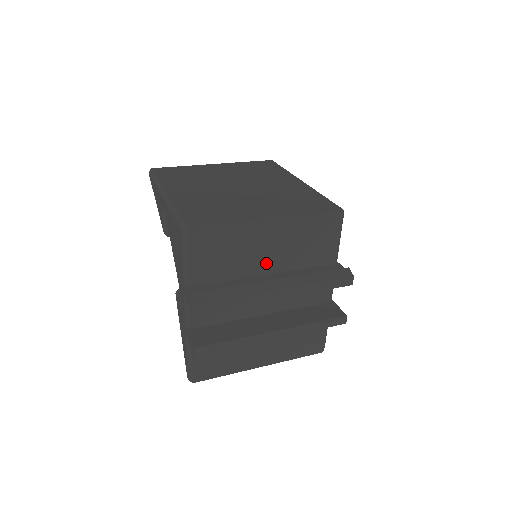
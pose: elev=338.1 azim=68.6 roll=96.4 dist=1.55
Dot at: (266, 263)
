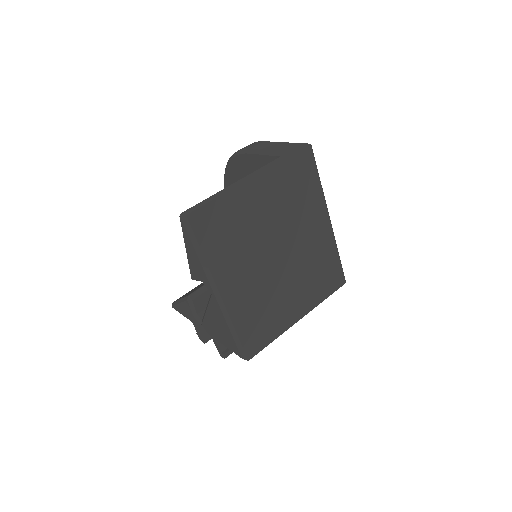
Dot at: occluded
